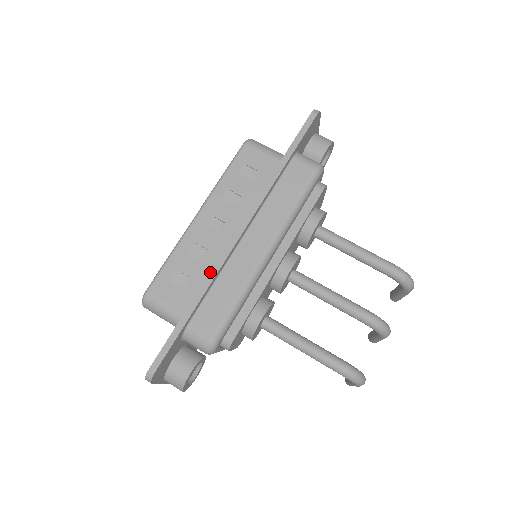
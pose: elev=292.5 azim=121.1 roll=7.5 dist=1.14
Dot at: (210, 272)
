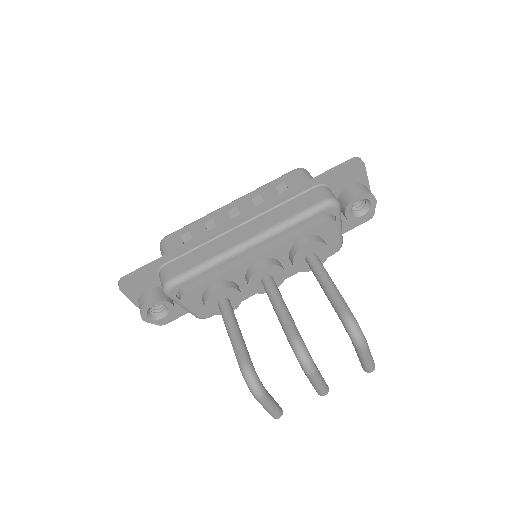
Dot at: (200, 236)
